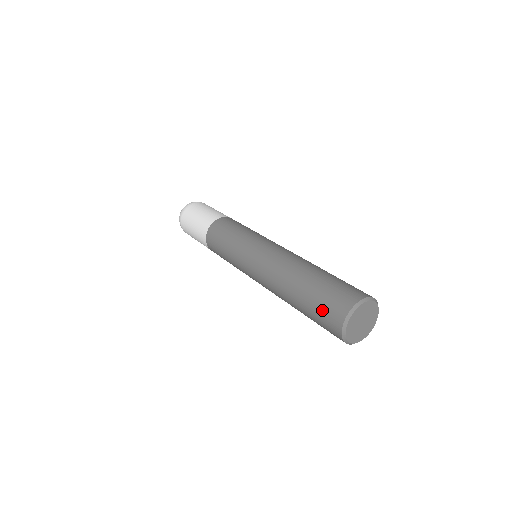
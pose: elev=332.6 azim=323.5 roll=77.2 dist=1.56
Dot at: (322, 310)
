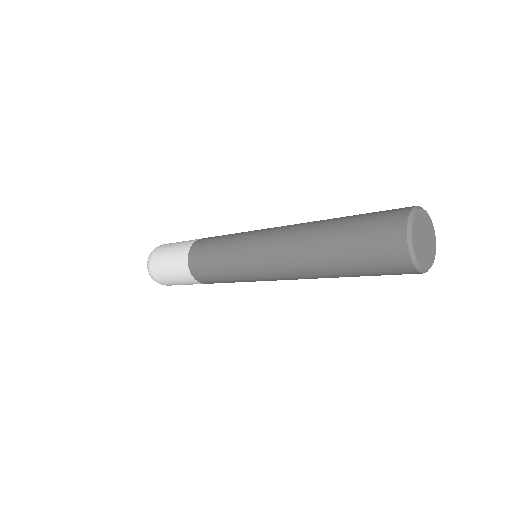
Dot at: (371, 241)
